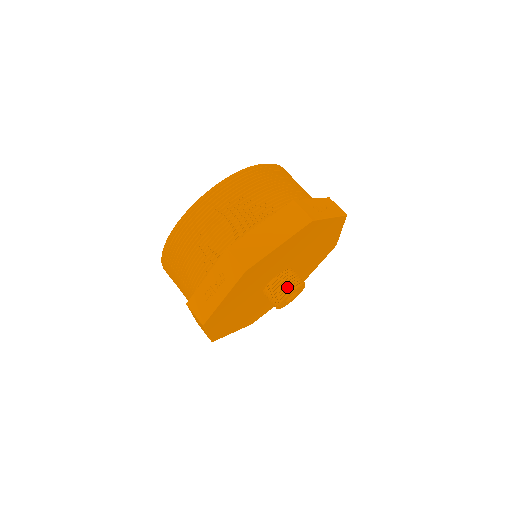
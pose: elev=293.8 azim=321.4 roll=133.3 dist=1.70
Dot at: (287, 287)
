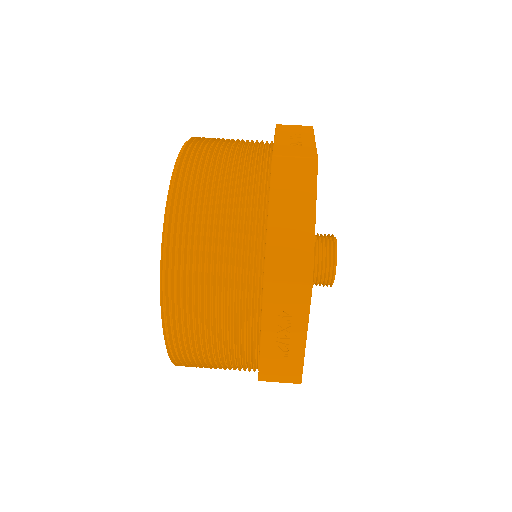
Dot at: (327, 256)
